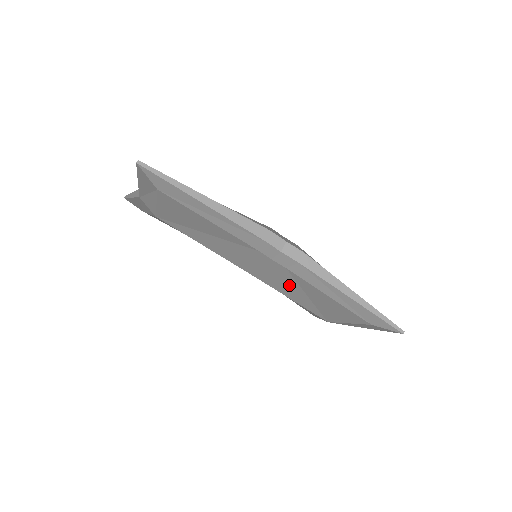
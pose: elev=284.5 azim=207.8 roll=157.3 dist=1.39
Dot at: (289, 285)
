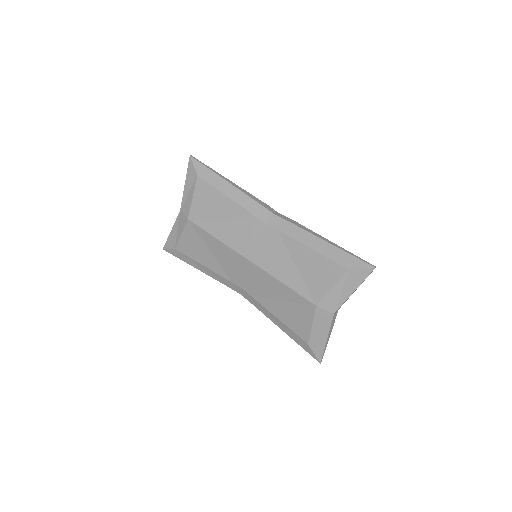
Dot at: (281, 257)
